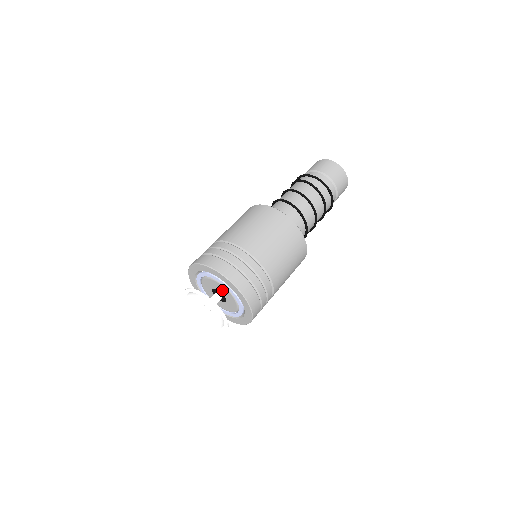
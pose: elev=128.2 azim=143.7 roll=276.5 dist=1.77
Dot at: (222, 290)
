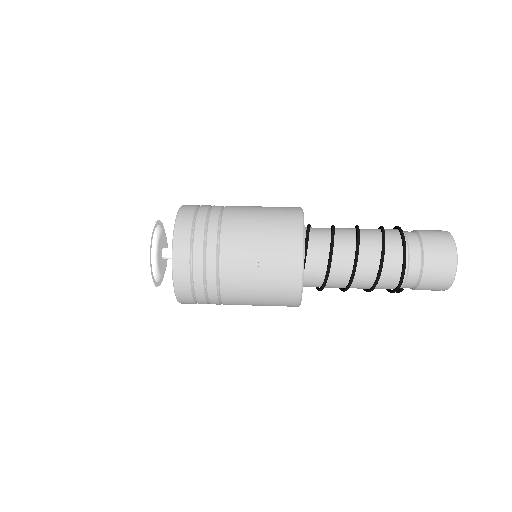
Dot at: occluded
